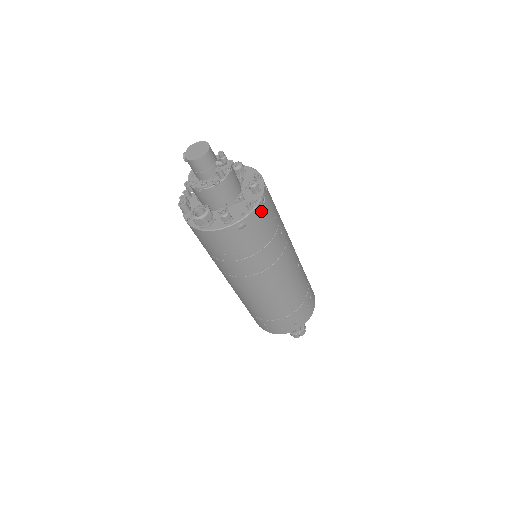
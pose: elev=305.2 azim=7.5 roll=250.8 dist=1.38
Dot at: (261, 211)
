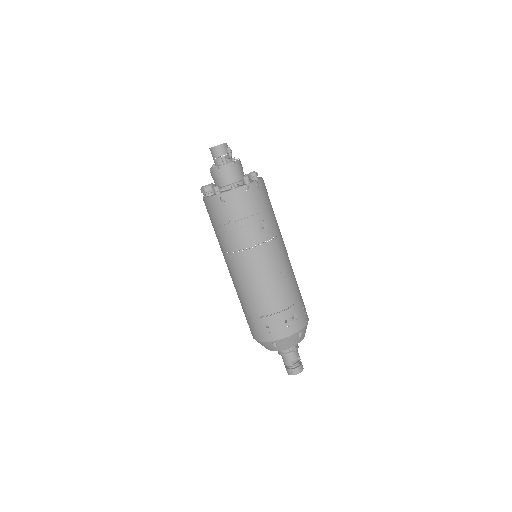
Dot at: (242, 195)
